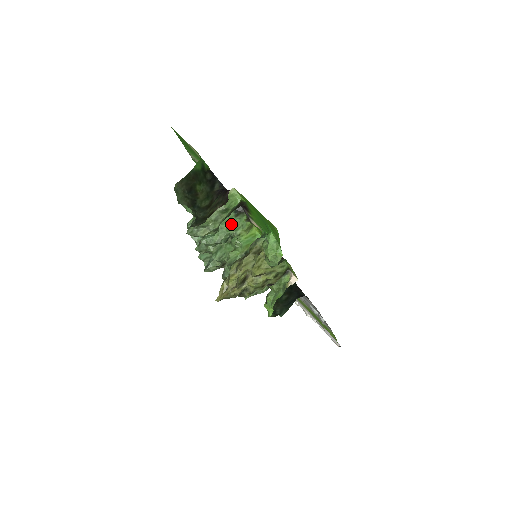
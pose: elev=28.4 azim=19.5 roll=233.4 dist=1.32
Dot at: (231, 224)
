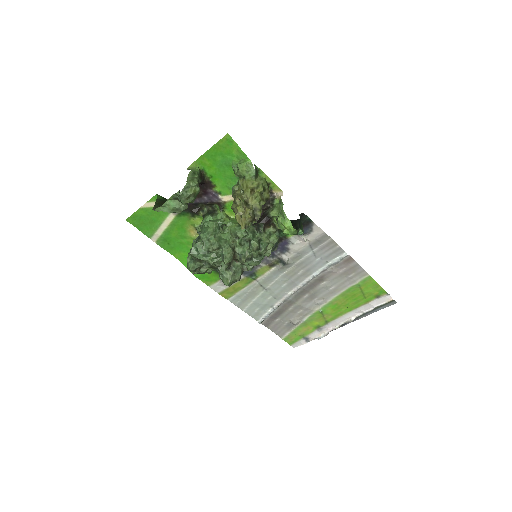
Dot at: occluded
